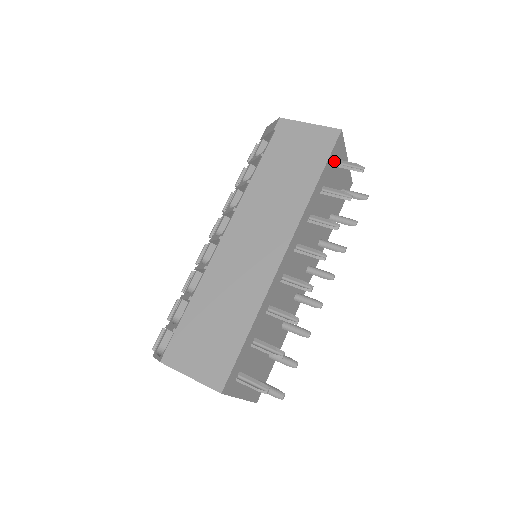
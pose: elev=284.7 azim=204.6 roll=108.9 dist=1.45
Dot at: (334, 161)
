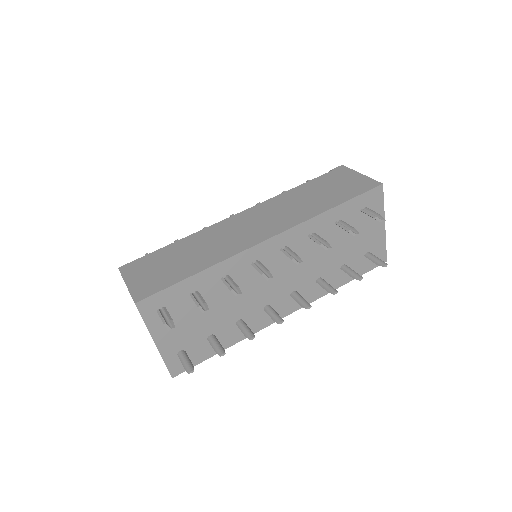
Dot at: (364, 208)
